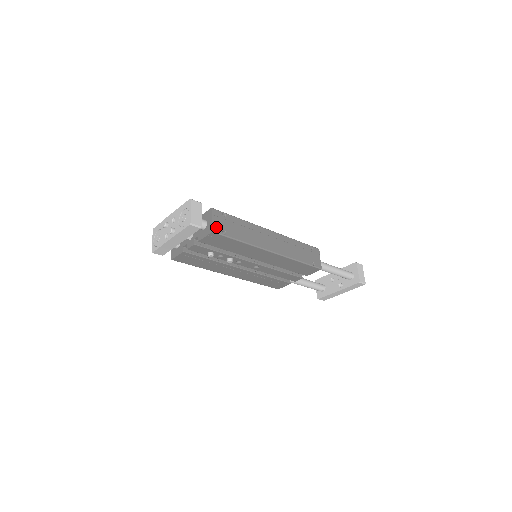
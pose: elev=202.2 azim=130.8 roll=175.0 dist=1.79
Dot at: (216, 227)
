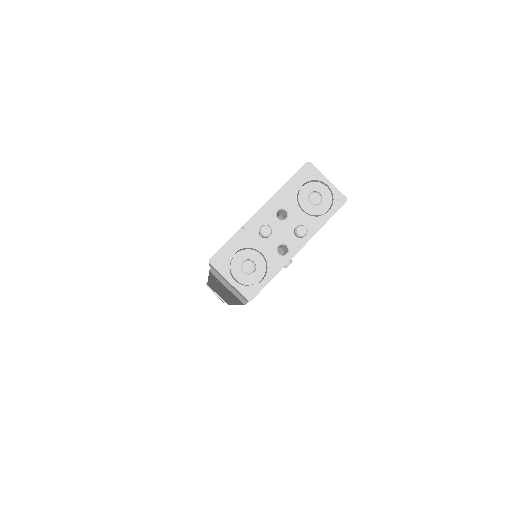
Dot at: occluded
